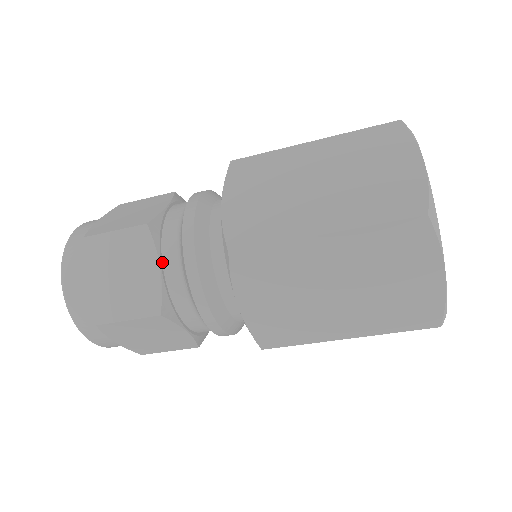
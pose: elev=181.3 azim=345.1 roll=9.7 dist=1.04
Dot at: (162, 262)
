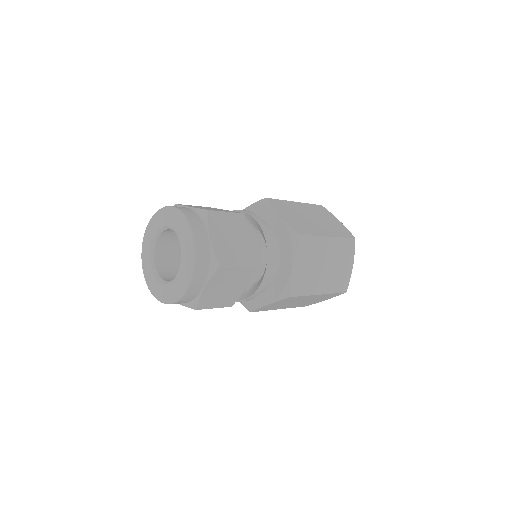
Dot at: (247, 282)
